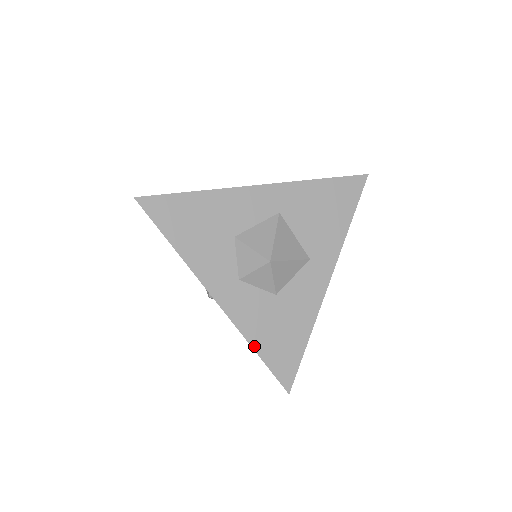
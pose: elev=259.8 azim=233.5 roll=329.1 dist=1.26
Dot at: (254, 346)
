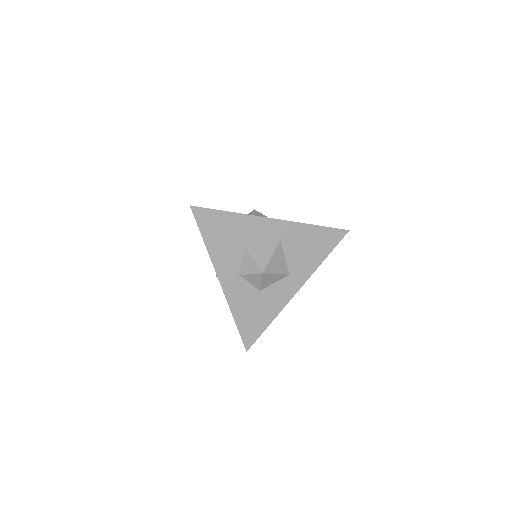
Dot at: (235, 318)
